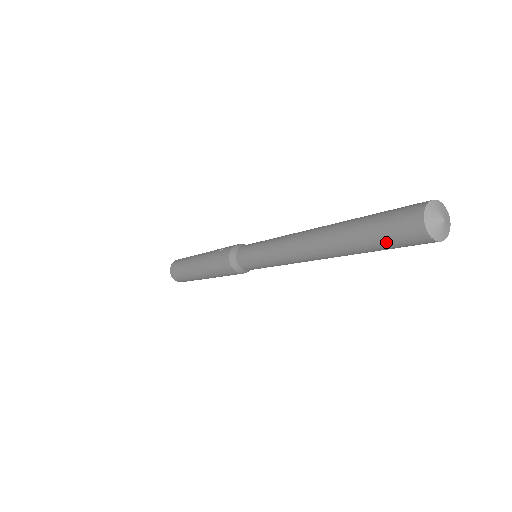
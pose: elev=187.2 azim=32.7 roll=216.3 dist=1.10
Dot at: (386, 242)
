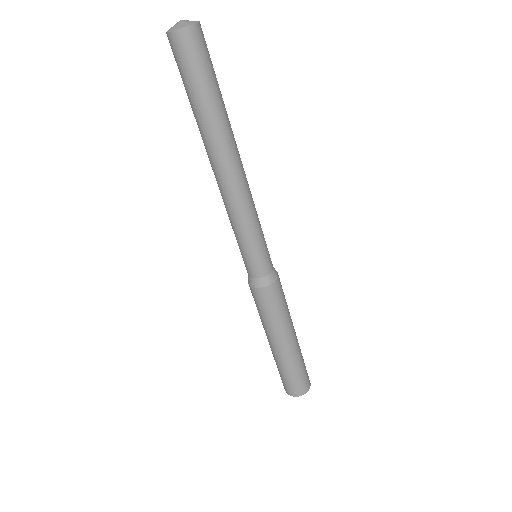
Dot at: (186, 78)
